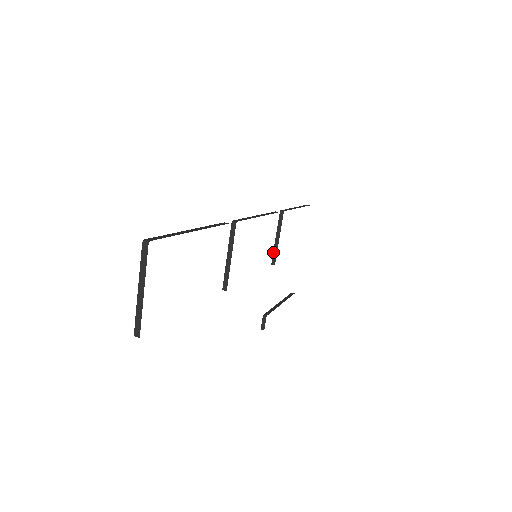
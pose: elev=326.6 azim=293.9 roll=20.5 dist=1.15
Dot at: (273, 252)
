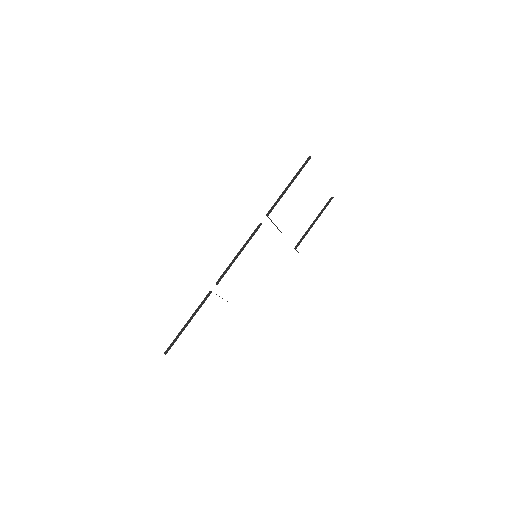
Dot at: occluded
